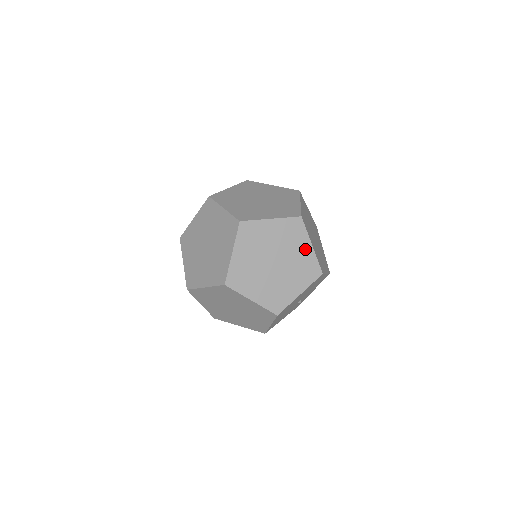
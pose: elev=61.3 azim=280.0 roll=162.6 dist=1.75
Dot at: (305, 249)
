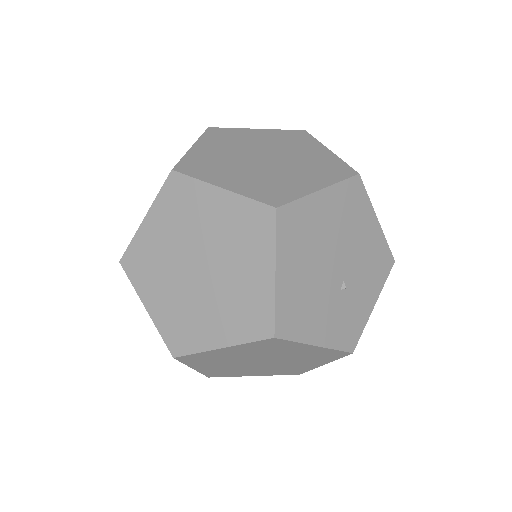
Dot at: (318, 152)
